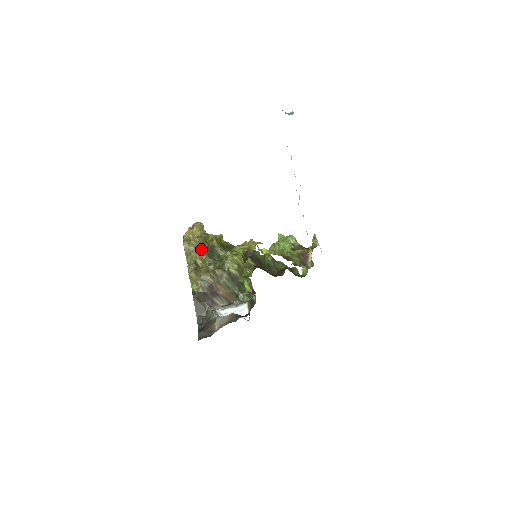
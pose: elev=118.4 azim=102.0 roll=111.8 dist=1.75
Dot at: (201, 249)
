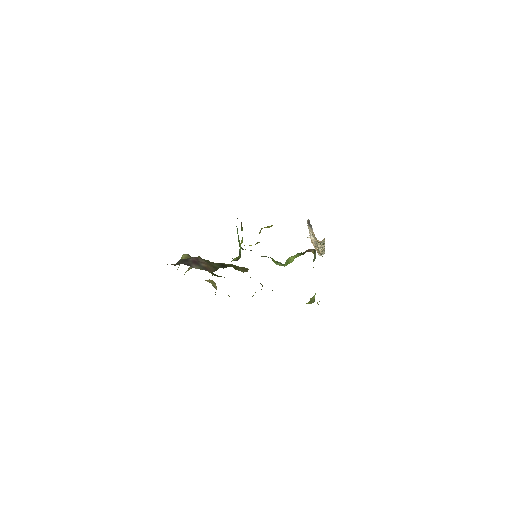
Dot at: occluded
